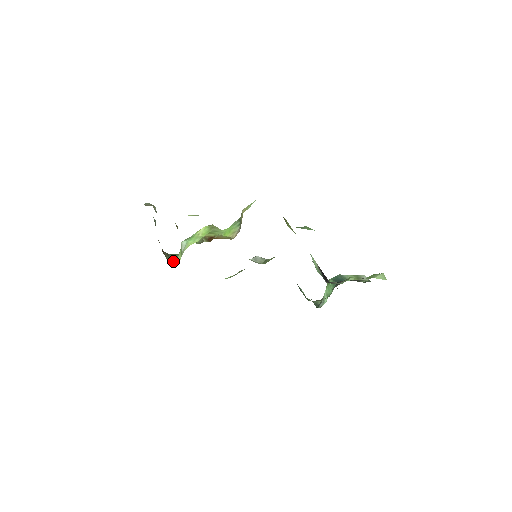
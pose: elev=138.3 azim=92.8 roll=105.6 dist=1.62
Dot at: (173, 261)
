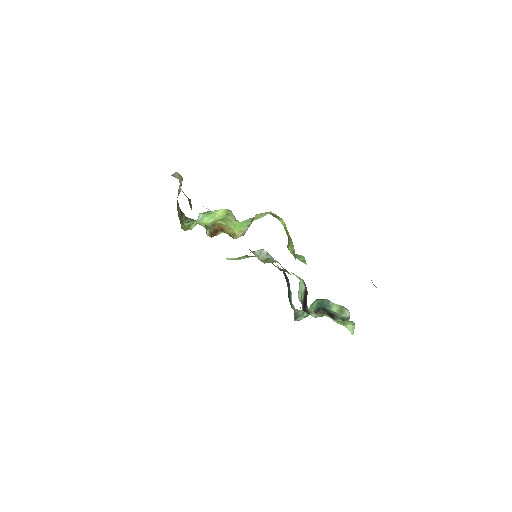
Dot at: (187, 227)
